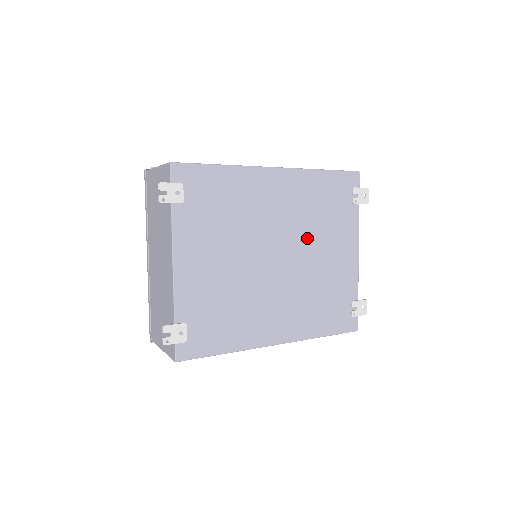
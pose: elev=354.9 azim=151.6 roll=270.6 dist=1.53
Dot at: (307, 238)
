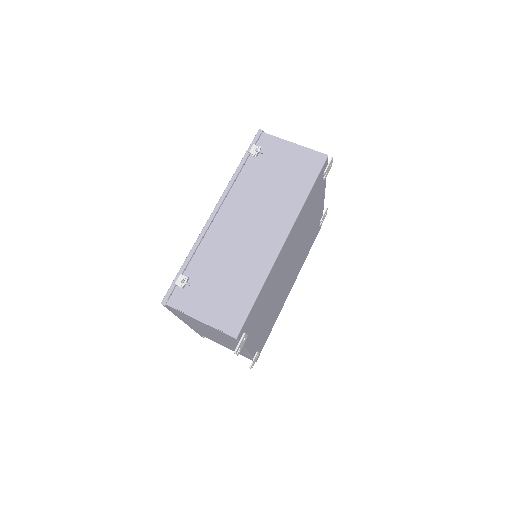
Dot at: (301, 237)
